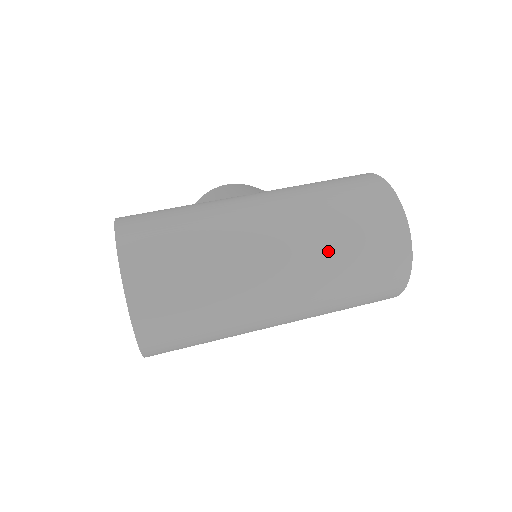
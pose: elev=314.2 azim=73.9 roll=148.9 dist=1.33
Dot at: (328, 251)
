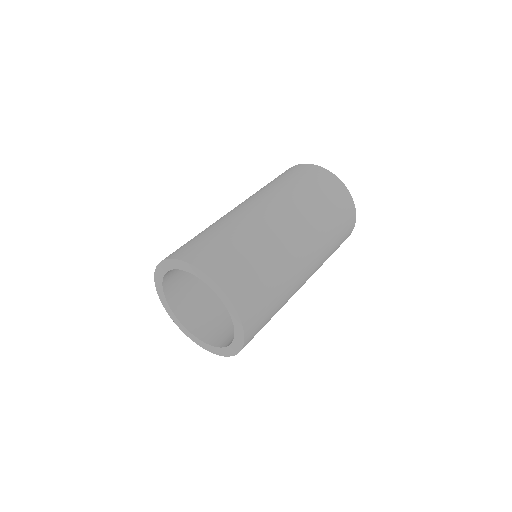
Dot at: (306, 204)
